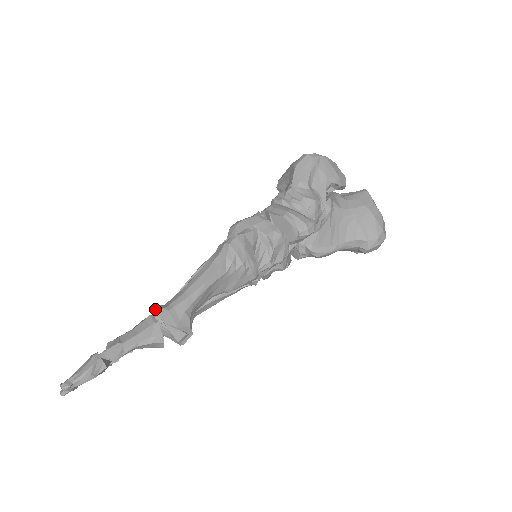
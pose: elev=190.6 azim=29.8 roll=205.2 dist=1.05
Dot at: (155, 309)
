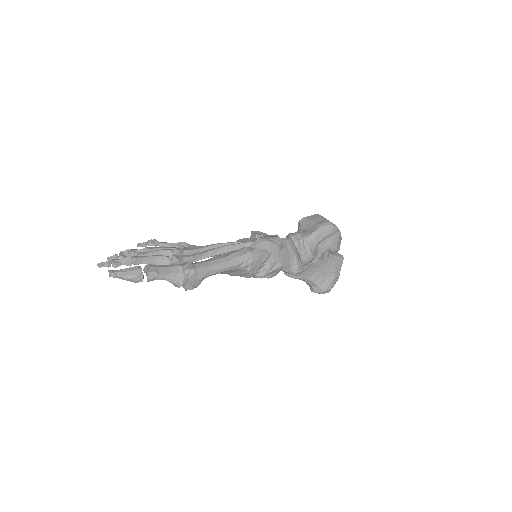
Dot at: (187, 264)
